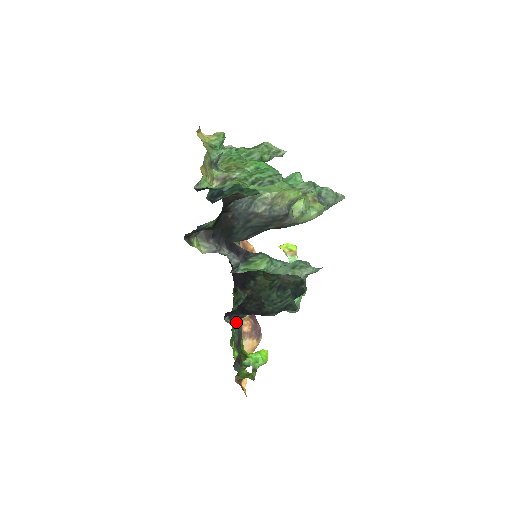
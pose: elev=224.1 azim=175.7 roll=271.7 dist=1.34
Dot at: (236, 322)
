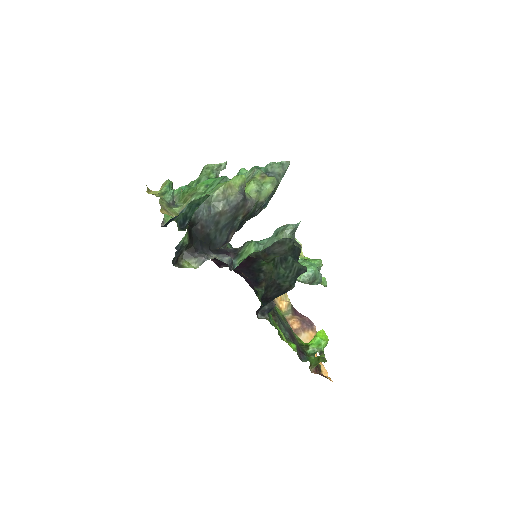
Dot at: (277, 320)
